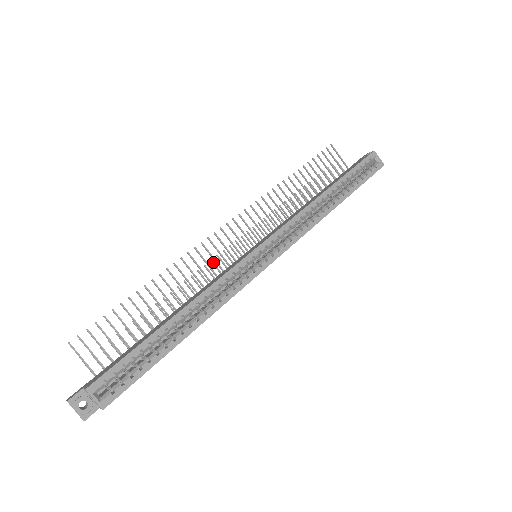
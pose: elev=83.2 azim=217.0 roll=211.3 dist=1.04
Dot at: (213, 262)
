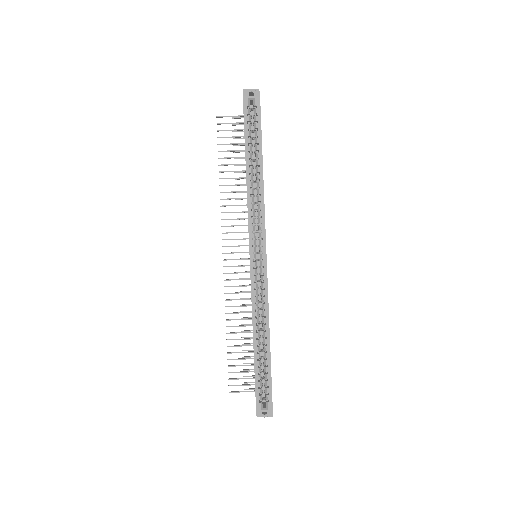
Dot at: occluded
